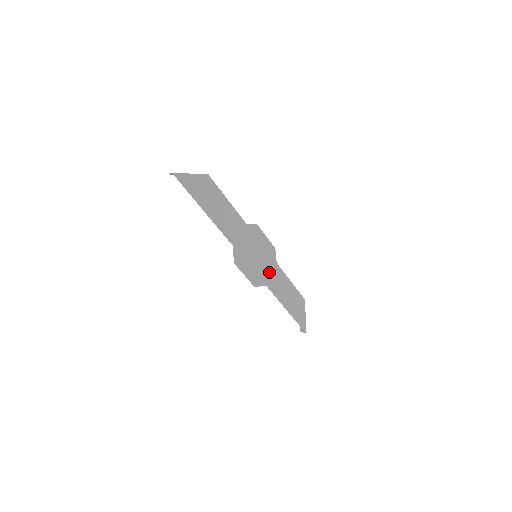
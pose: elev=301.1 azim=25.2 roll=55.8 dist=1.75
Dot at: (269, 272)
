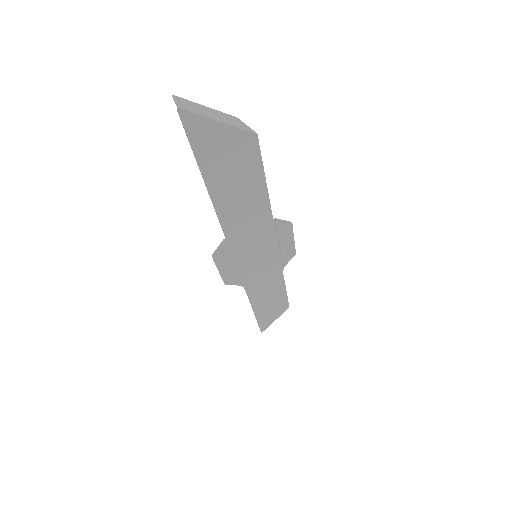
Dot at: (261, 275)
